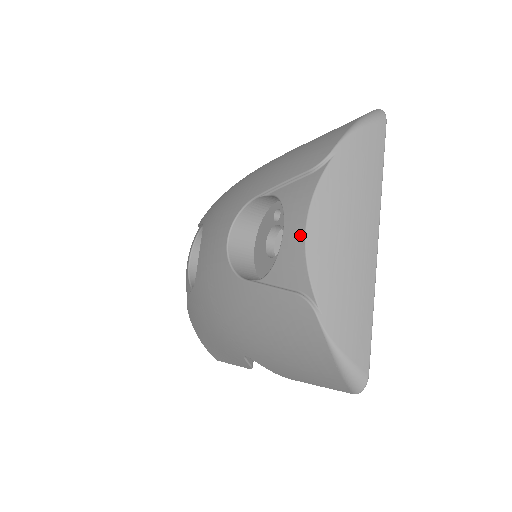
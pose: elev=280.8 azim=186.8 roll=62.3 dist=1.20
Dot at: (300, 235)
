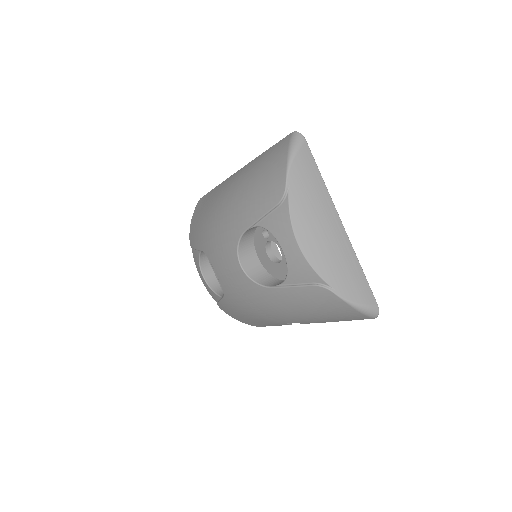
Dot at: (297, 251)
